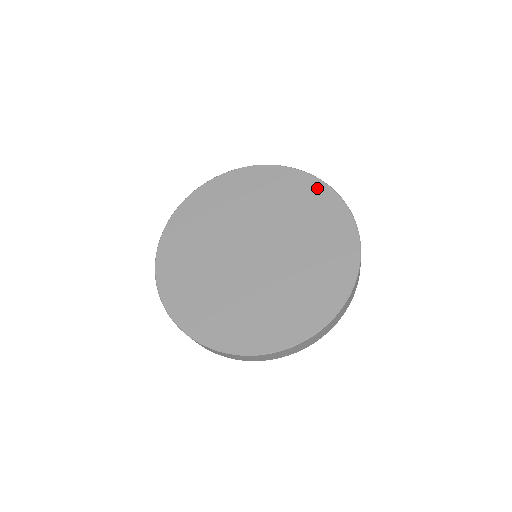
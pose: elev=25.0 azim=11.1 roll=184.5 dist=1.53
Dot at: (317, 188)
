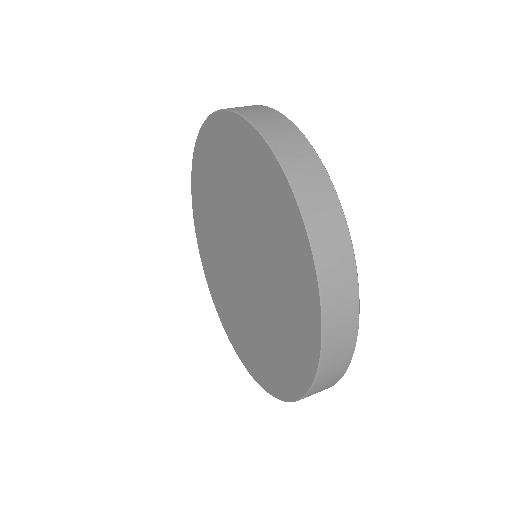
Dot at: (302, 253)
